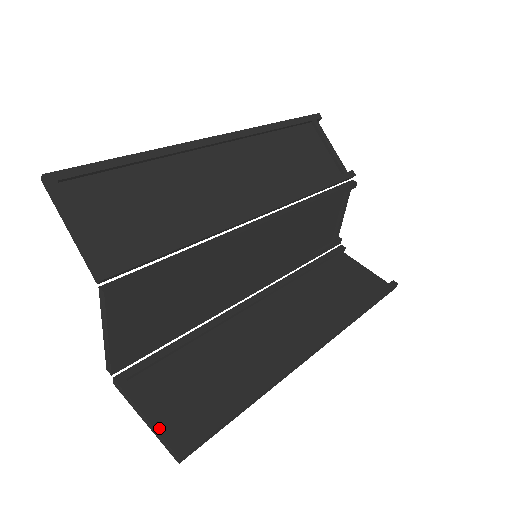
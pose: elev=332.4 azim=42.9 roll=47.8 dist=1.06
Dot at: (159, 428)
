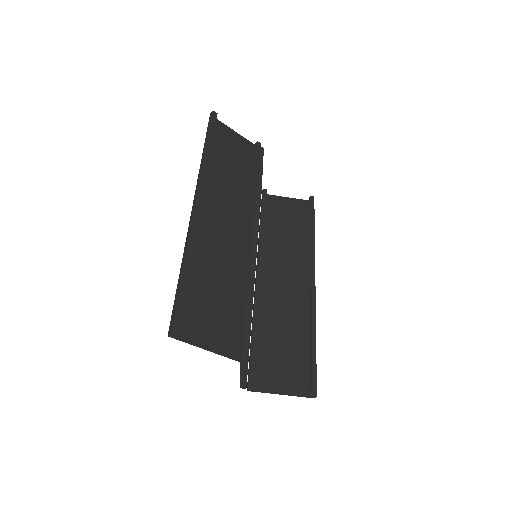
Dot at: (294, 392)
